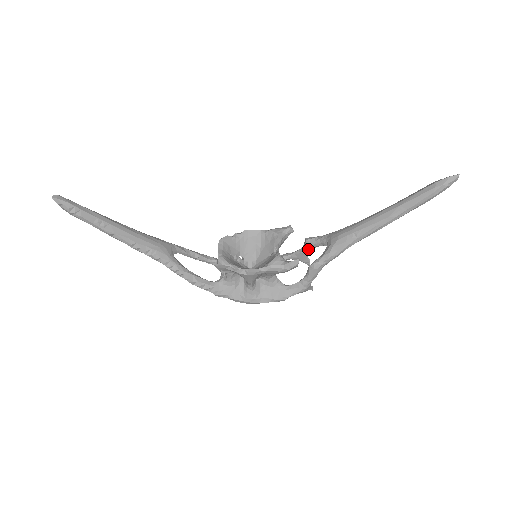
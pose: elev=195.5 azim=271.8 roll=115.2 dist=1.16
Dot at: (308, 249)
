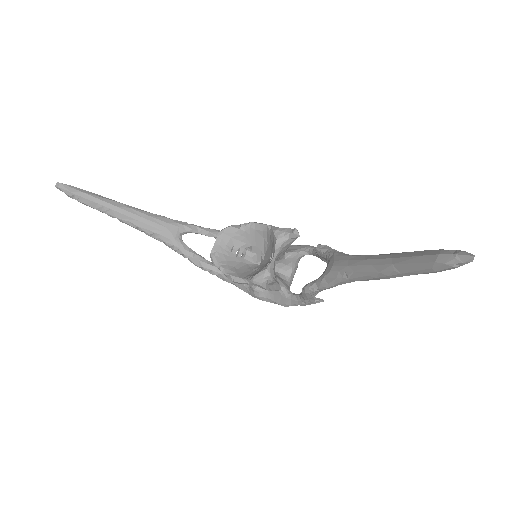
Dot at: occluded
